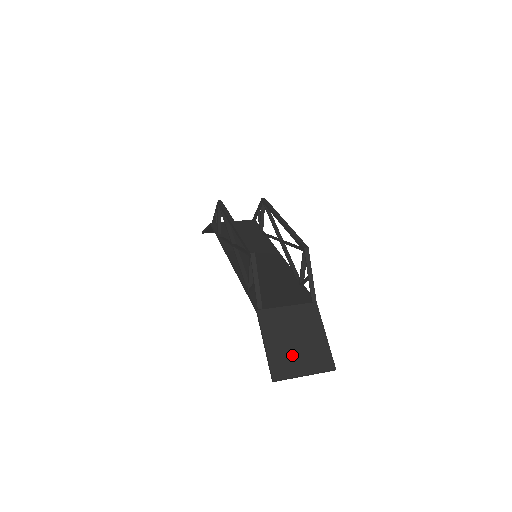
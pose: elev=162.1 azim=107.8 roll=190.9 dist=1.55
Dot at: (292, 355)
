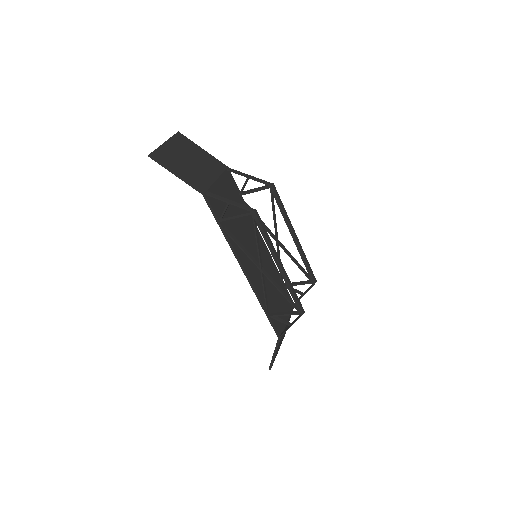
Dot at: occluded
